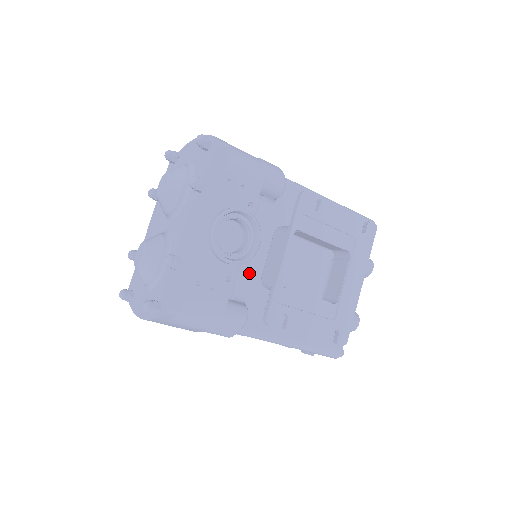
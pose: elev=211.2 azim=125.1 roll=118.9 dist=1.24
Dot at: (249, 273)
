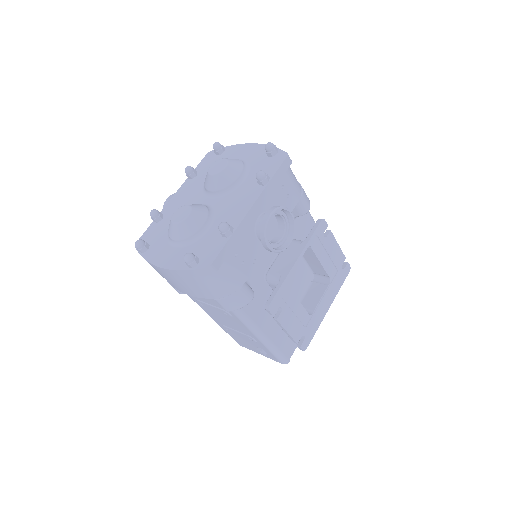
Dot at: (260, 265)
